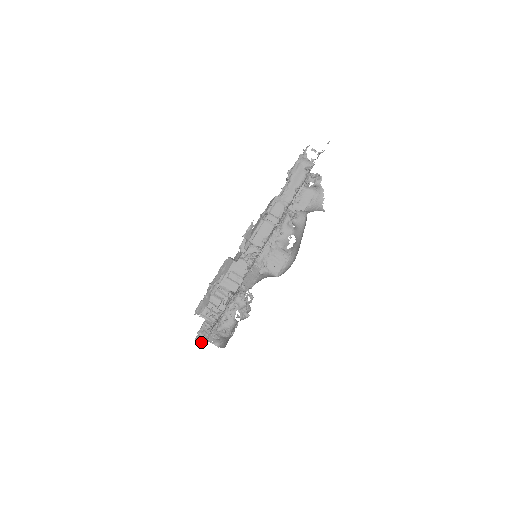
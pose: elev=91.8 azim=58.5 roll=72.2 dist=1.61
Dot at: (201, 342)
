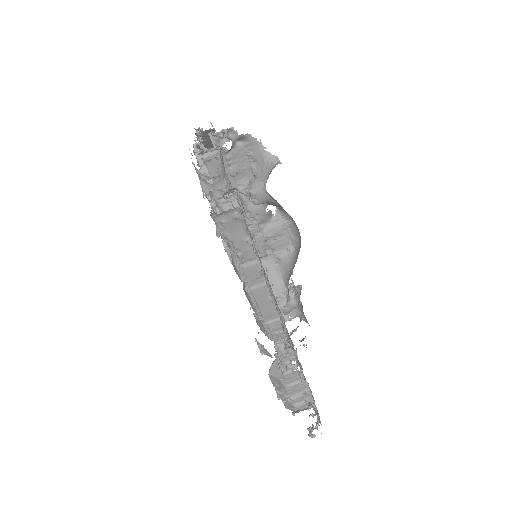
Dot at: occluded
